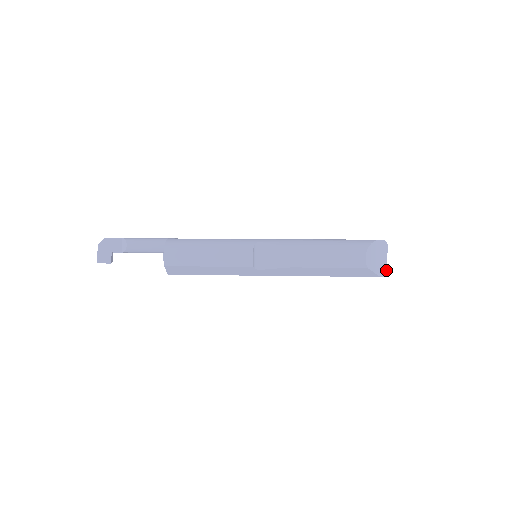
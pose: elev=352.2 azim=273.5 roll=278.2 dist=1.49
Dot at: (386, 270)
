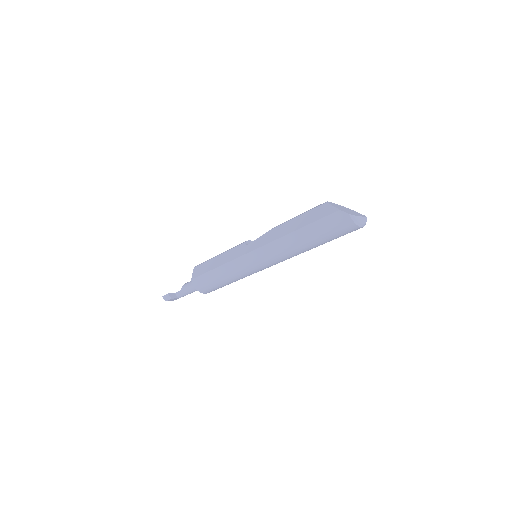
Dot at: (353, 215)
